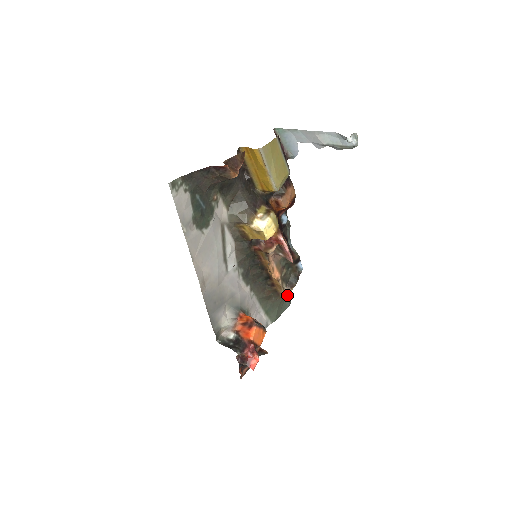
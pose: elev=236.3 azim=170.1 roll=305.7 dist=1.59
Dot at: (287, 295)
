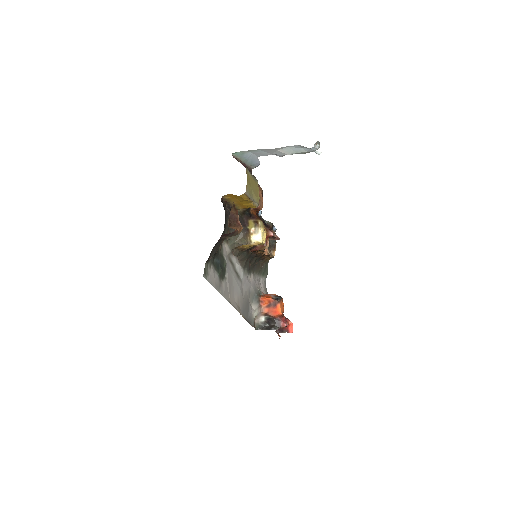
Dot at: occluded
